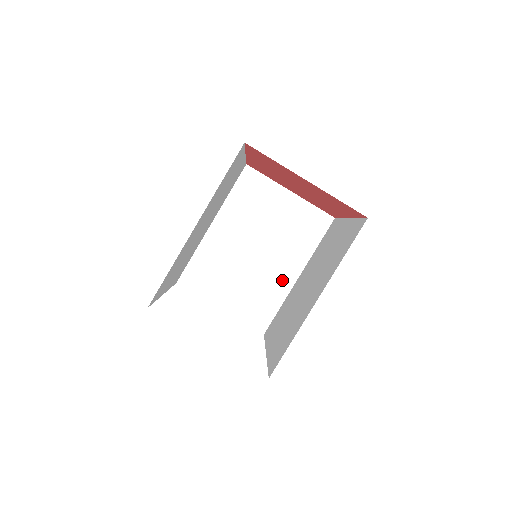
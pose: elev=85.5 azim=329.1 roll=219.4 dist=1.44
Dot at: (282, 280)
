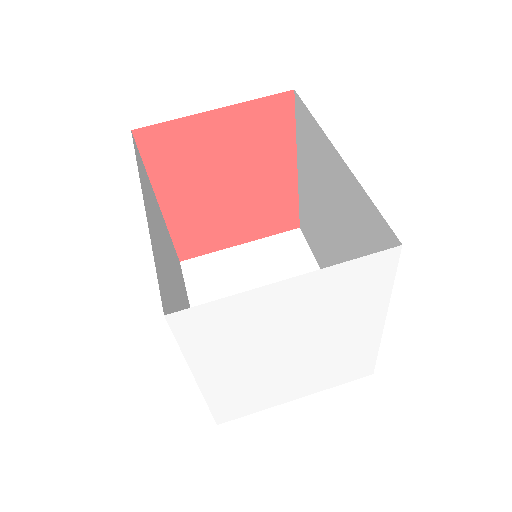
Dot at: occluded
